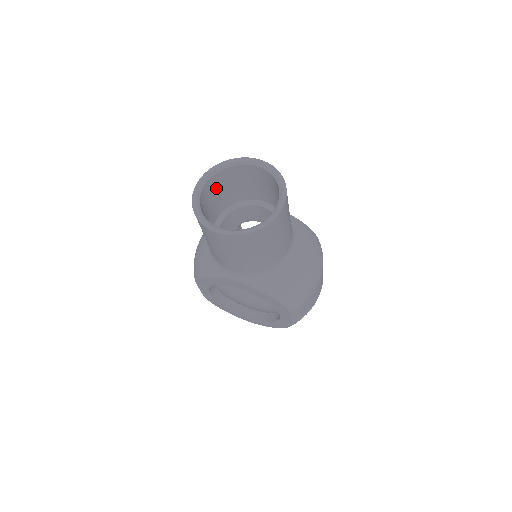
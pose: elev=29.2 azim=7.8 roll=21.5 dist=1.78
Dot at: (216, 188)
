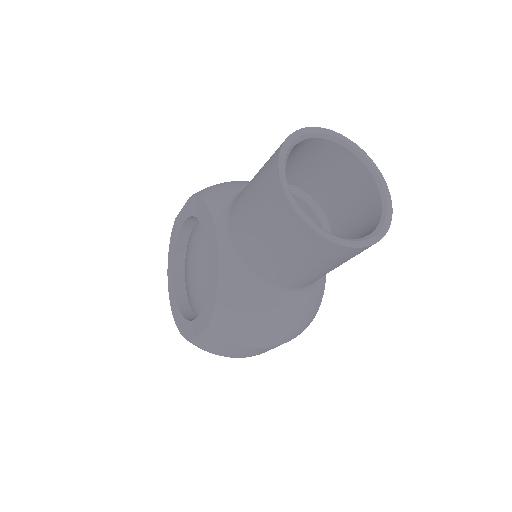
Dot at: (326, 160)
